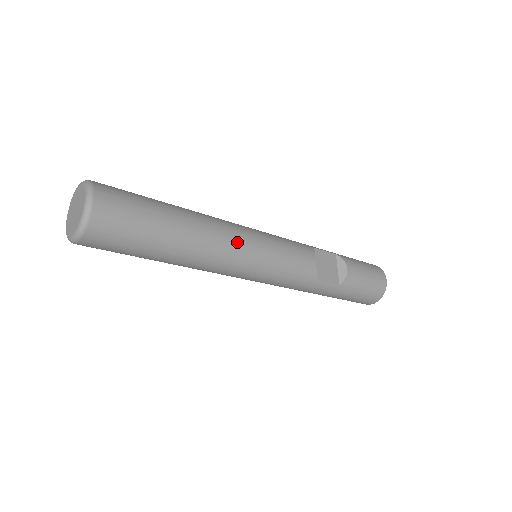
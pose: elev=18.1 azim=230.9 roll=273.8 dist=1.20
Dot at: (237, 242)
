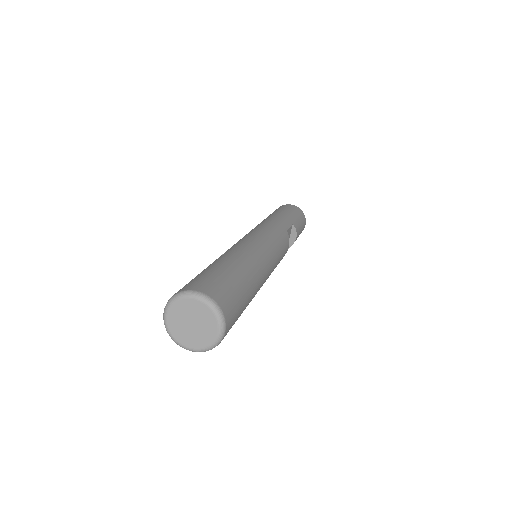
Dot at: (267, 277)
